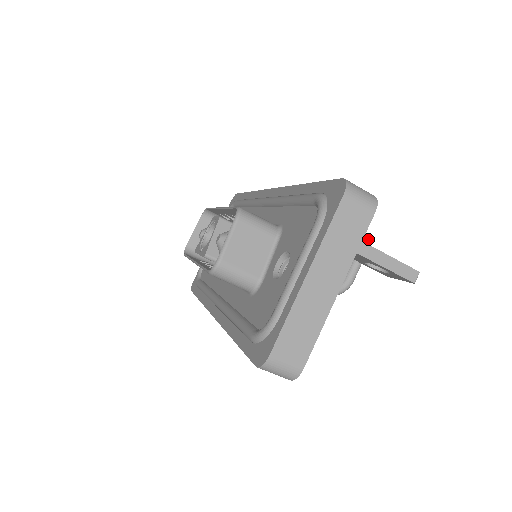
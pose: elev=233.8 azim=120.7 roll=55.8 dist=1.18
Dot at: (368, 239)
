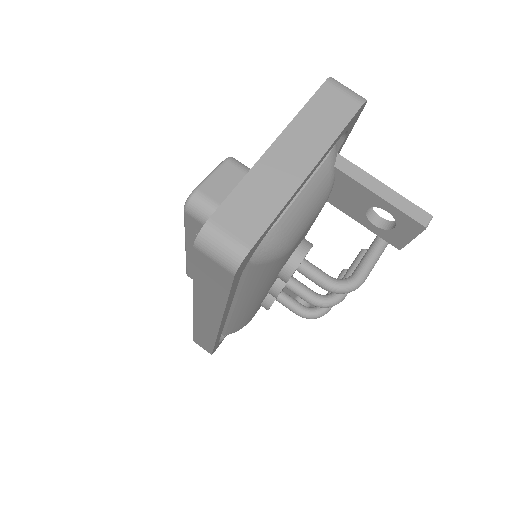
Dot at: occluded
